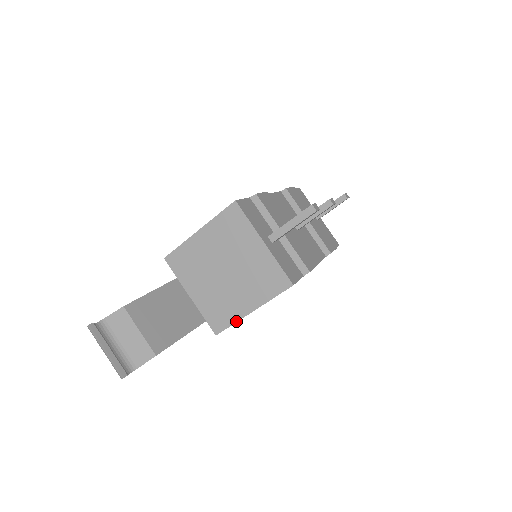
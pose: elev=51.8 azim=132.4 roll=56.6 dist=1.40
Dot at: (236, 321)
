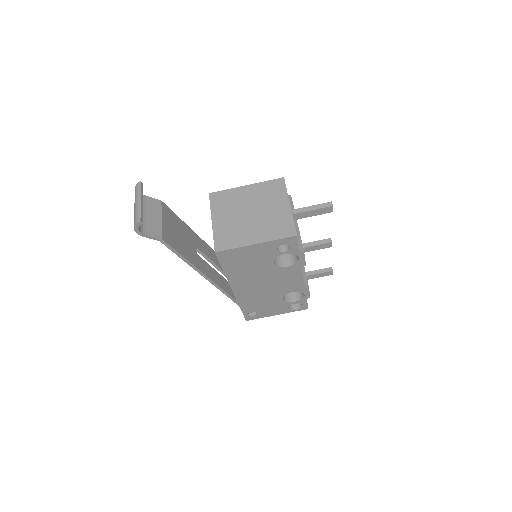
Dot at: (238, 247)
